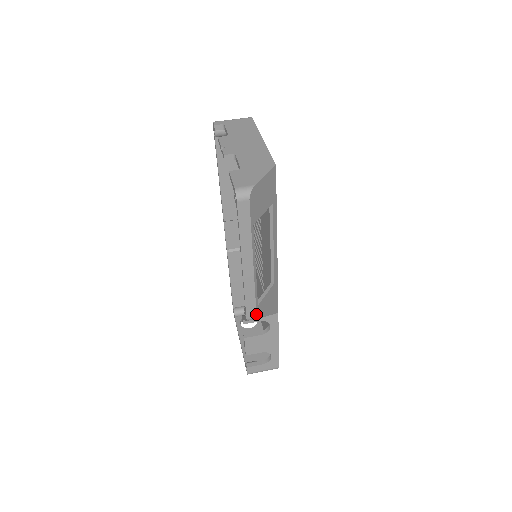
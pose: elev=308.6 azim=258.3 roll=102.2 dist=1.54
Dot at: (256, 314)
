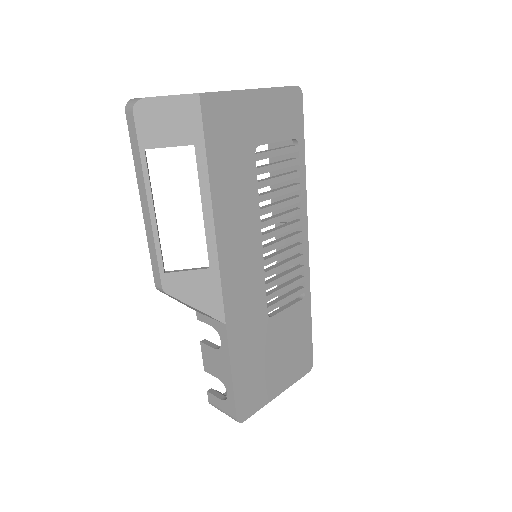
Dot at: (161, 283)
